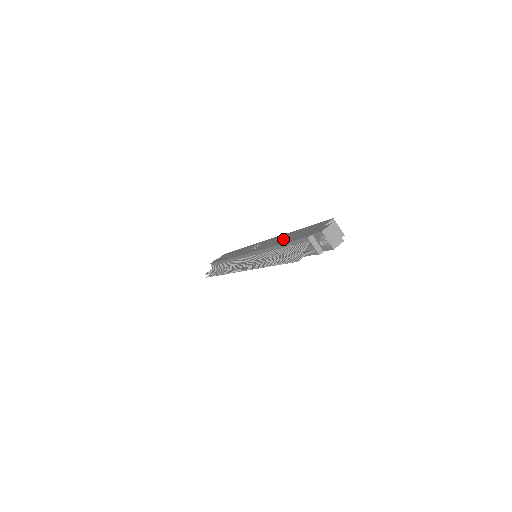
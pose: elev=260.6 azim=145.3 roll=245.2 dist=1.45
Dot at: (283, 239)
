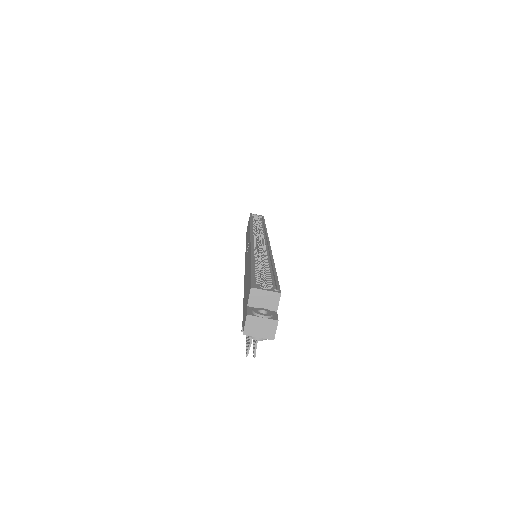
Dot at: (246, 277)
